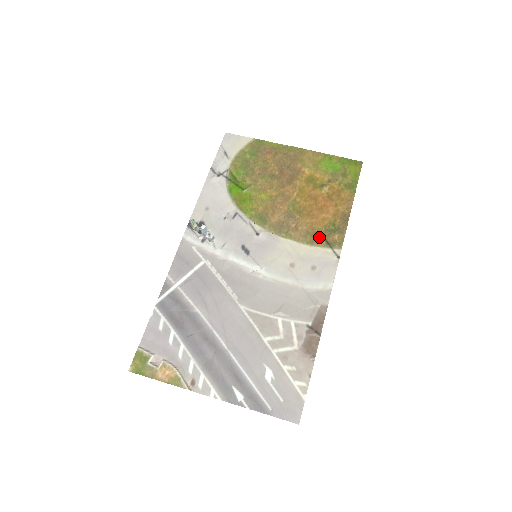
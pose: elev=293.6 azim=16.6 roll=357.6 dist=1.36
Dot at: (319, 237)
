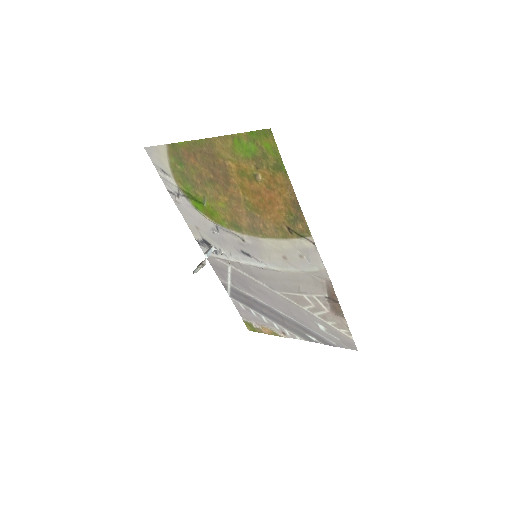
Dot at: (287, 230)
